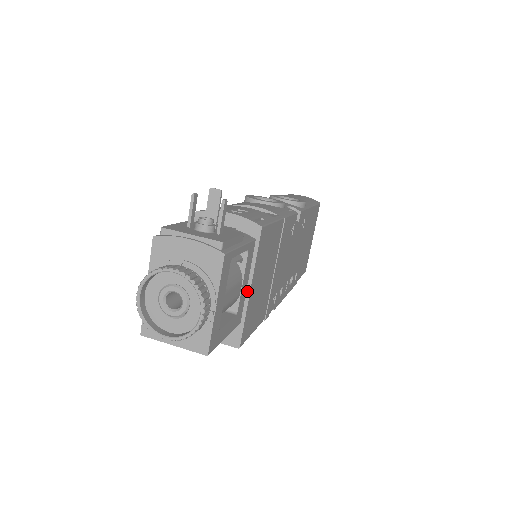
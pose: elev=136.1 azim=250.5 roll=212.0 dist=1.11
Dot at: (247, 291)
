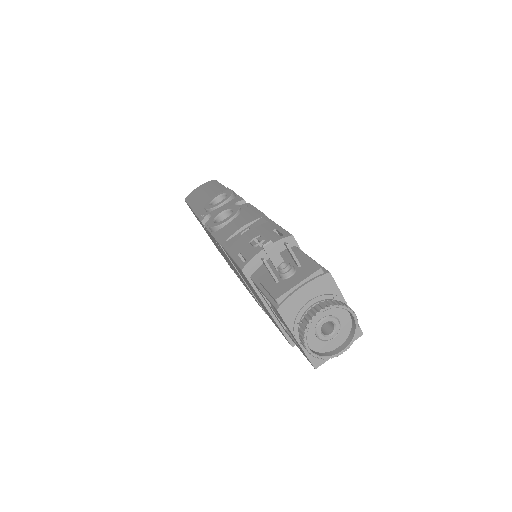
Dot at: occluded
